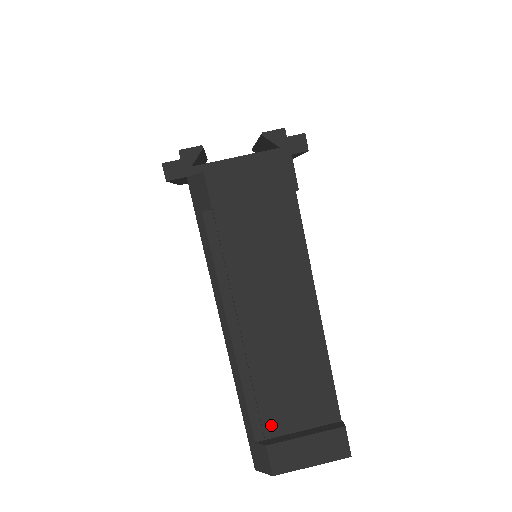
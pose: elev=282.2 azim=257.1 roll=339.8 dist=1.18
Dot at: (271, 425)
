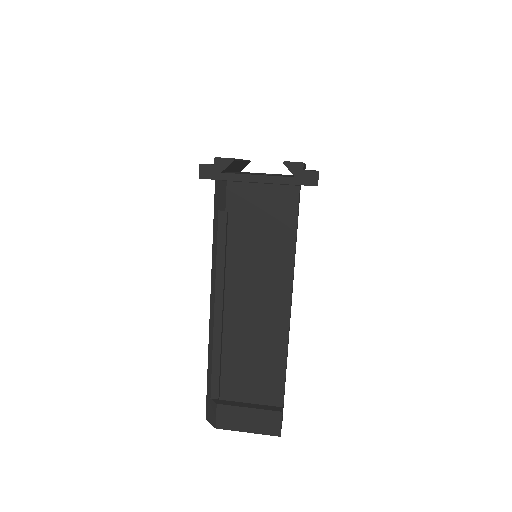
Dot at: (227, 390)
